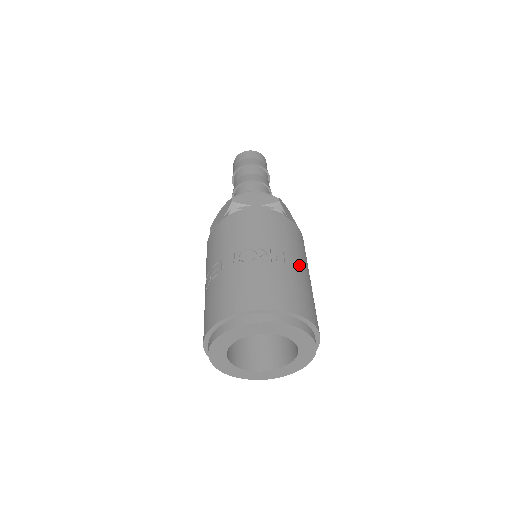
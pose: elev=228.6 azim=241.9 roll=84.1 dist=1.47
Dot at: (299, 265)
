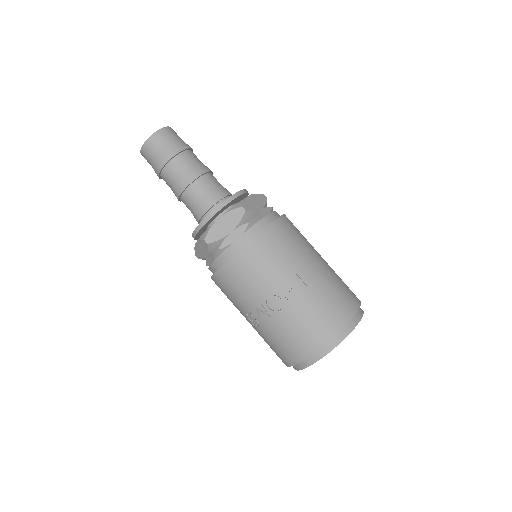
Dot at: (312, 269)
